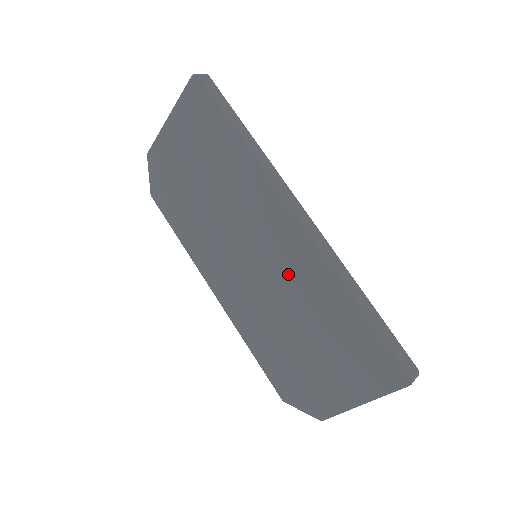
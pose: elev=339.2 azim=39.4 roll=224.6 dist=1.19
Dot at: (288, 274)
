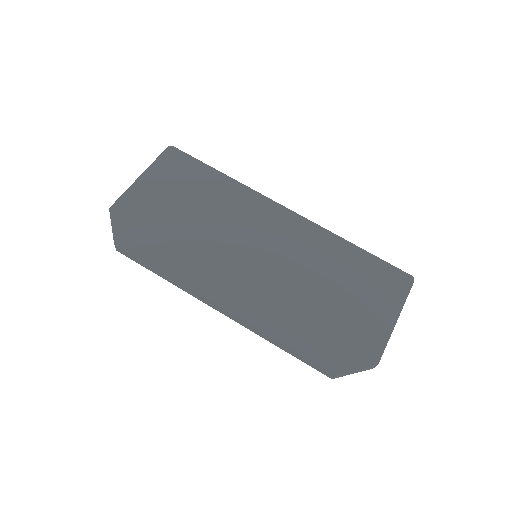
Dot at: (296, 250)
